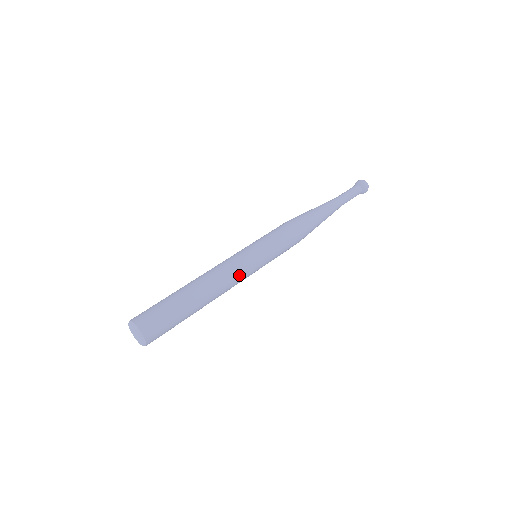
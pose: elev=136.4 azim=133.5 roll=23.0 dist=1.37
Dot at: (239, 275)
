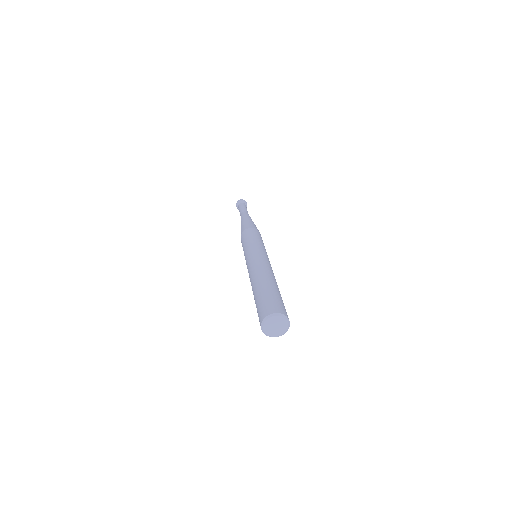
Dot at: (269, 263)
